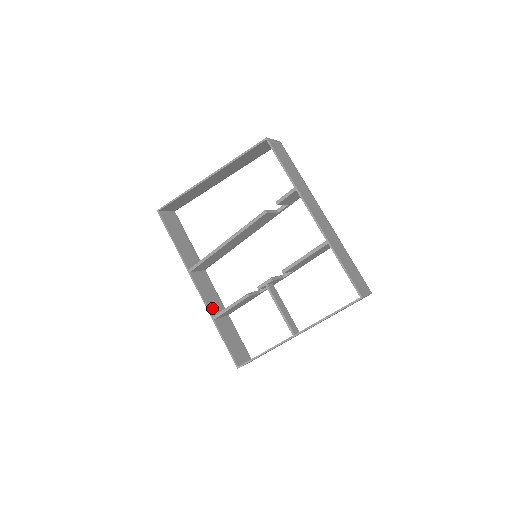
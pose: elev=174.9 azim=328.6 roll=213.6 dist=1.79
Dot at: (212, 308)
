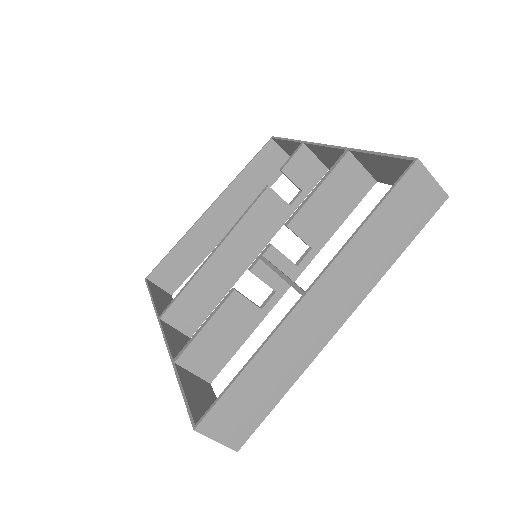
Dot at: occluded
